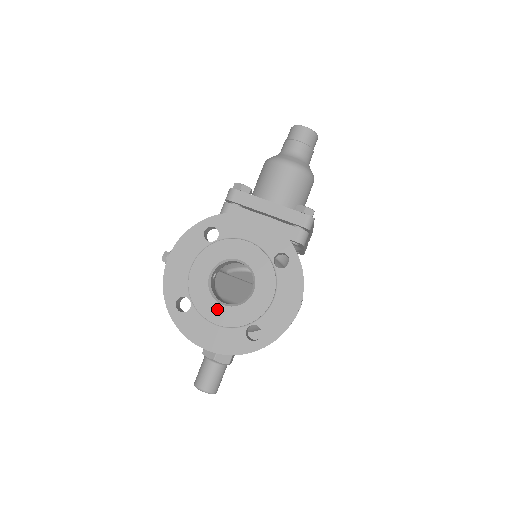
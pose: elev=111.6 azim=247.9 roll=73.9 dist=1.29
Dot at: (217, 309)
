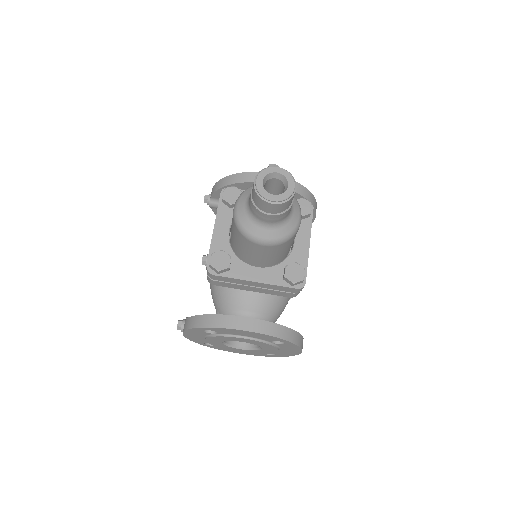
Dot at: (237, 350)
